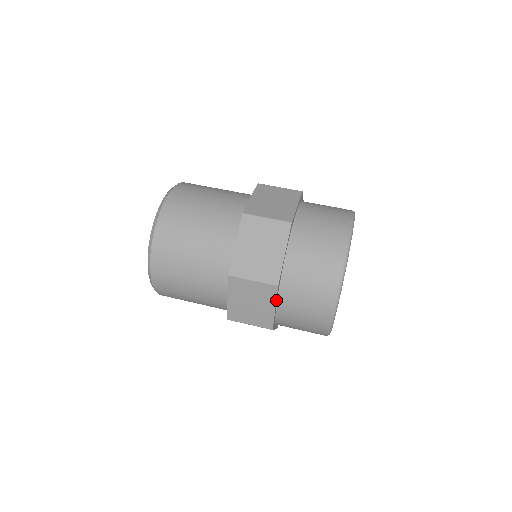
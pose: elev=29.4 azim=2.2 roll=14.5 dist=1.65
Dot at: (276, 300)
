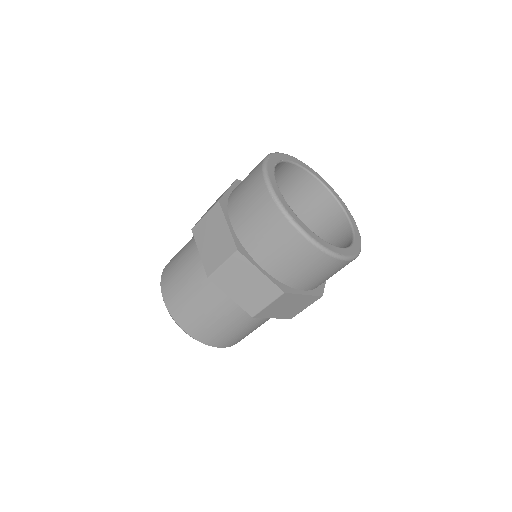
Dot at: (297, 293)
